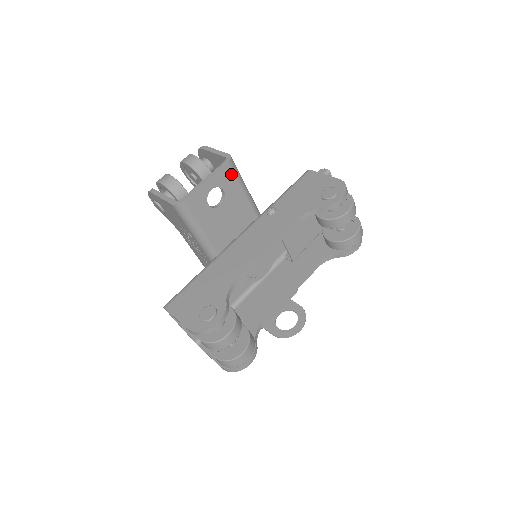
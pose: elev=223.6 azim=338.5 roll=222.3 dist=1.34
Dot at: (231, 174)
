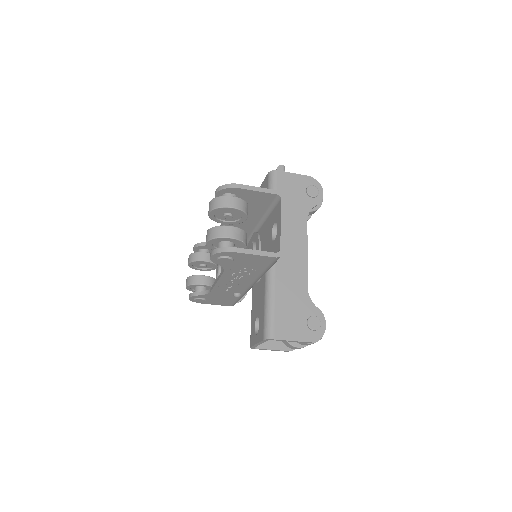
Dot at: occluded
